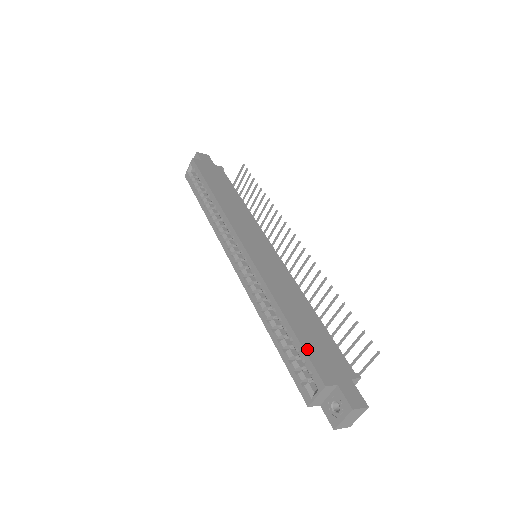
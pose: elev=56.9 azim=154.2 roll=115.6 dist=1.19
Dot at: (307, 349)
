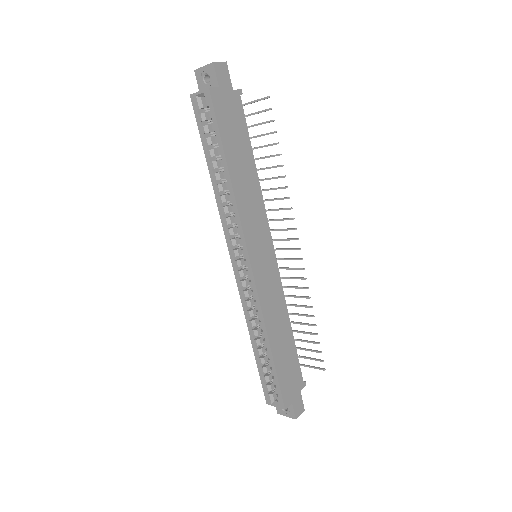
Dot at: (280, 380)
